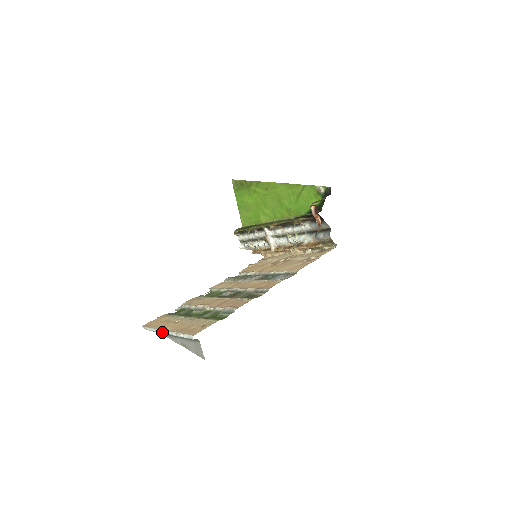
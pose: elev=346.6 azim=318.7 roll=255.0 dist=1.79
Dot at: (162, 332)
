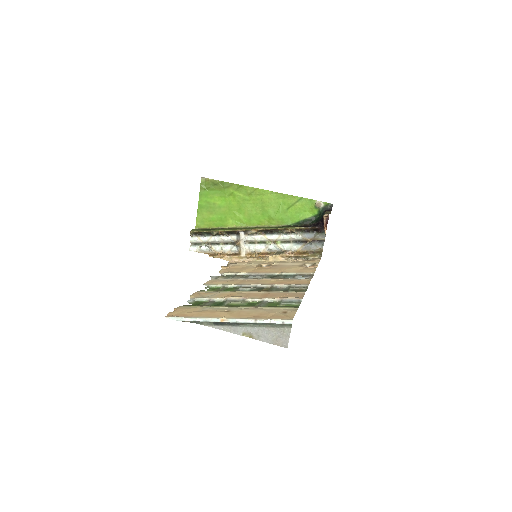
Dot at: (219, 320)
